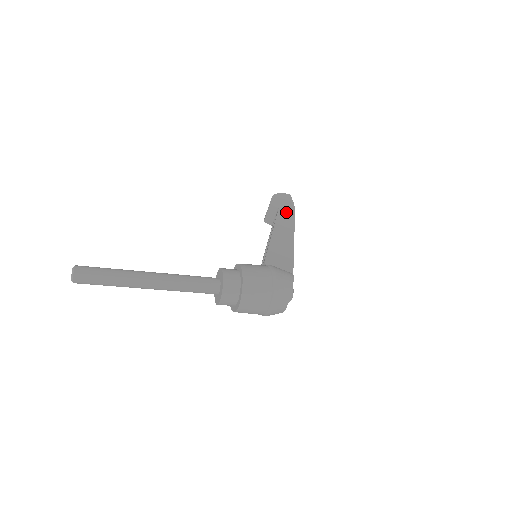
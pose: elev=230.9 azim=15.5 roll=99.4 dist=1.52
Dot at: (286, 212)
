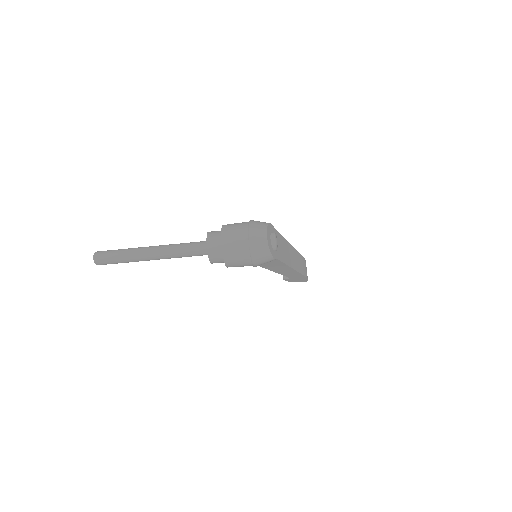
Dot at: occluded
